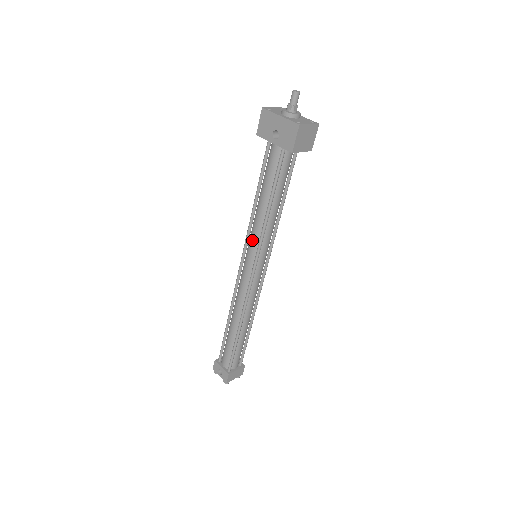
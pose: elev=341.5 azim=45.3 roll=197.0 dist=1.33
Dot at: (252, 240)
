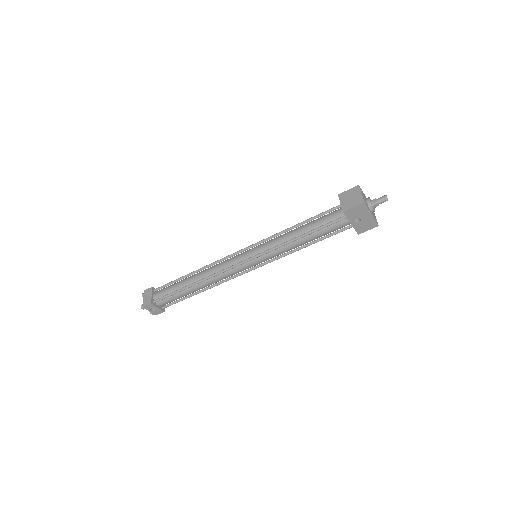
Dot at: (271, 256)
